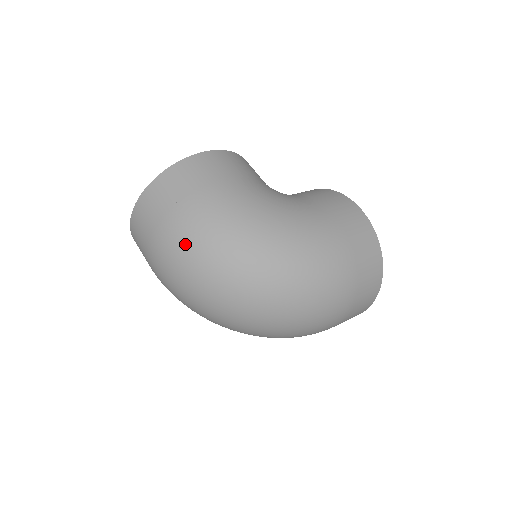
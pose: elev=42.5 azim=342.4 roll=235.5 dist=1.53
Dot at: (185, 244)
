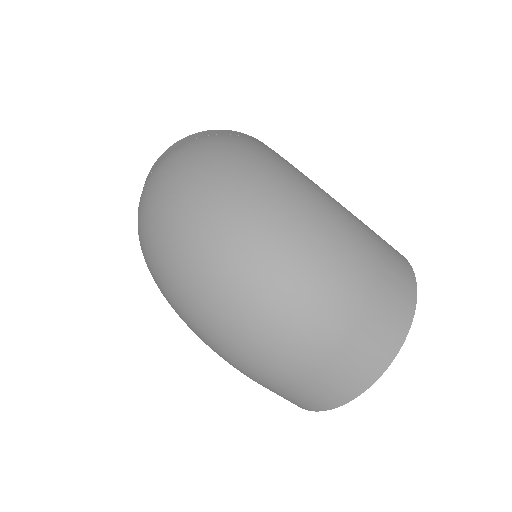
Dot at: (196, 151)
